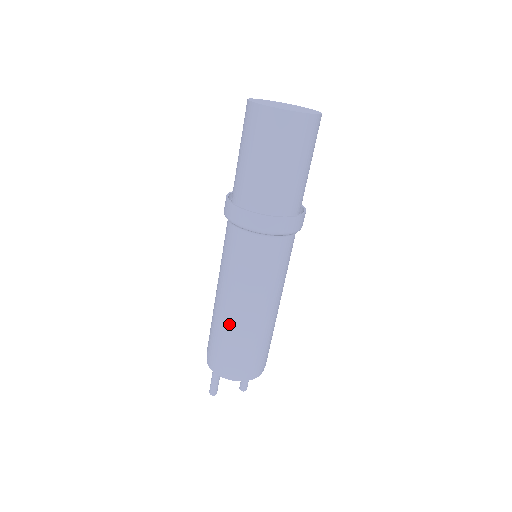
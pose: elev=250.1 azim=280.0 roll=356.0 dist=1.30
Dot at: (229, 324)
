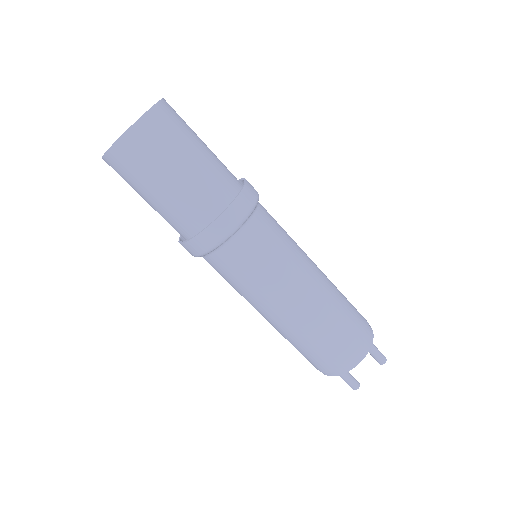
Dot at: (288, 332)
